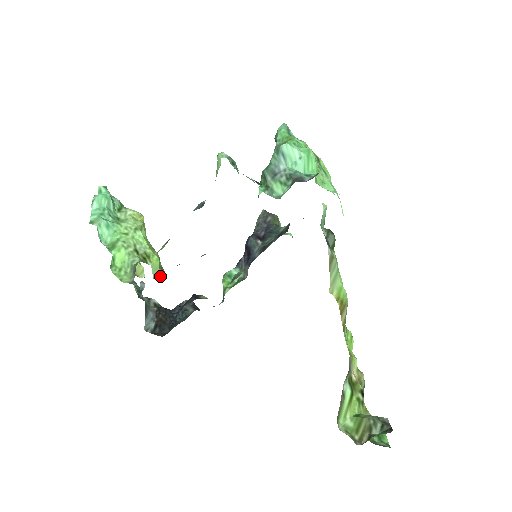
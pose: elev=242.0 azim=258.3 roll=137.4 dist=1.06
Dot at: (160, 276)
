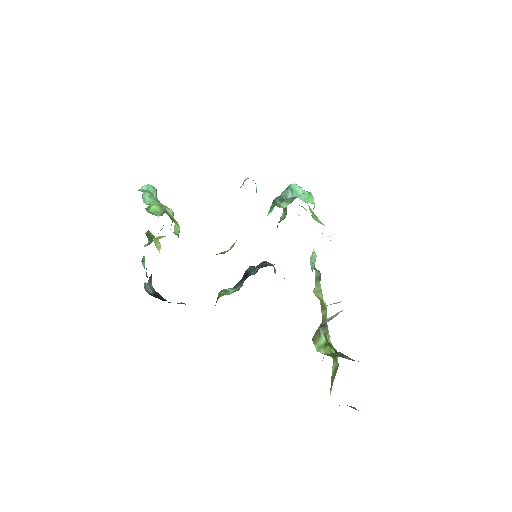
Dot at: (178, 236)
